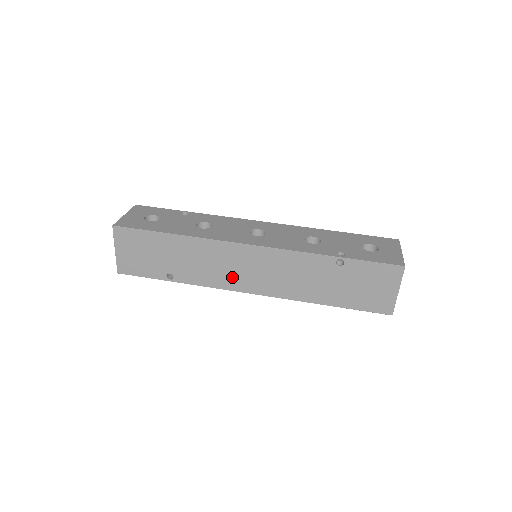
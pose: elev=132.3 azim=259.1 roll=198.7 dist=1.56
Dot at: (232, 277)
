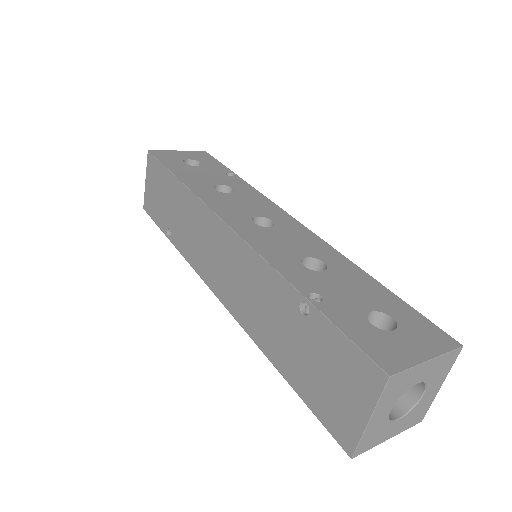
Dot at: (207, 262)
